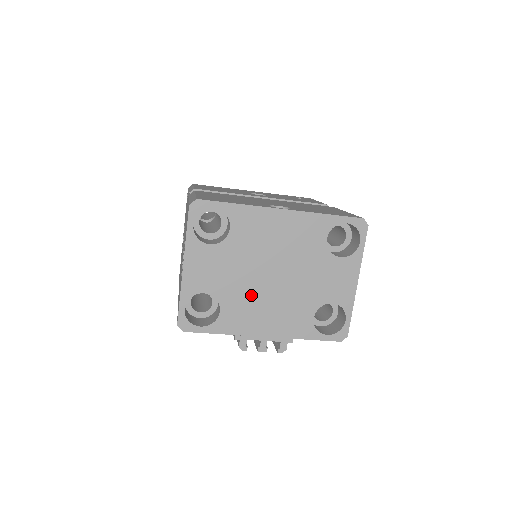
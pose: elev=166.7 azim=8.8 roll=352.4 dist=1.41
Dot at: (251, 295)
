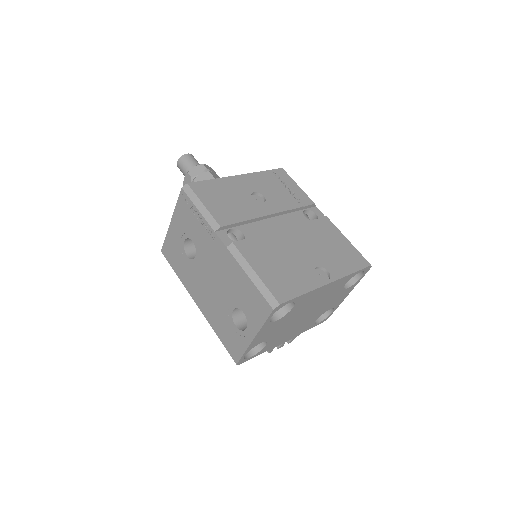
Dot at: (288, 329)
